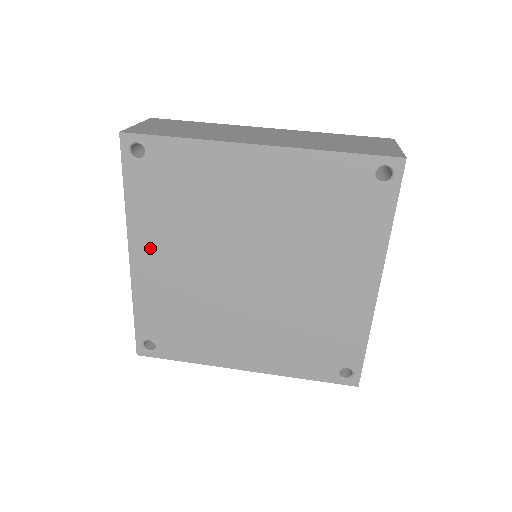
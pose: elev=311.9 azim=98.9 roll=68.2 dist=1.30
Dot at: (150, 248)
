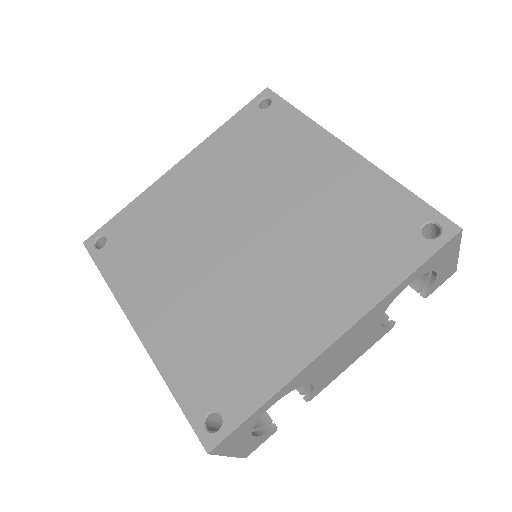
Dot at: (197, 167)
